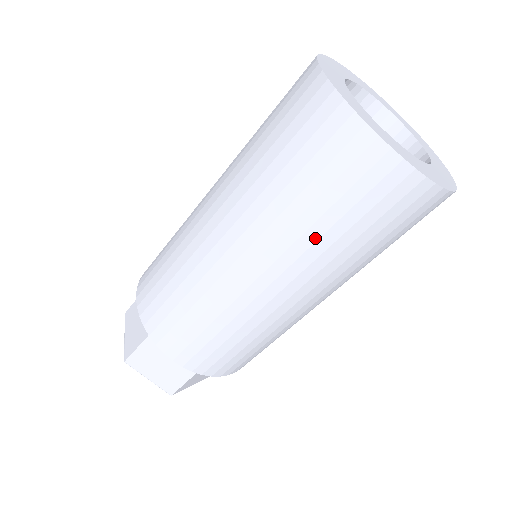
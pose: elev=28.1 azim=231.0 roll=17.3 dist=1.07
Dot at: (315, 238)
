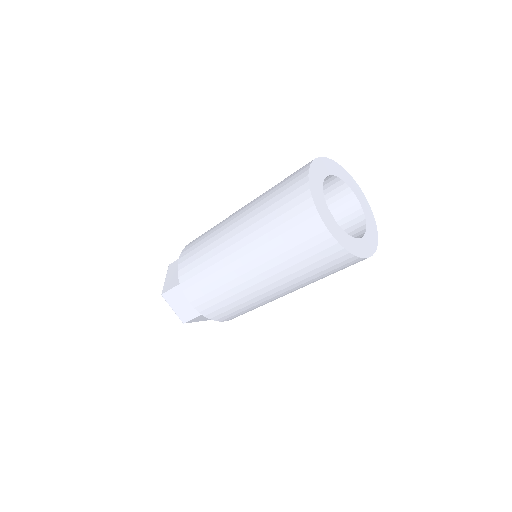
Dot at: (282, 261)
